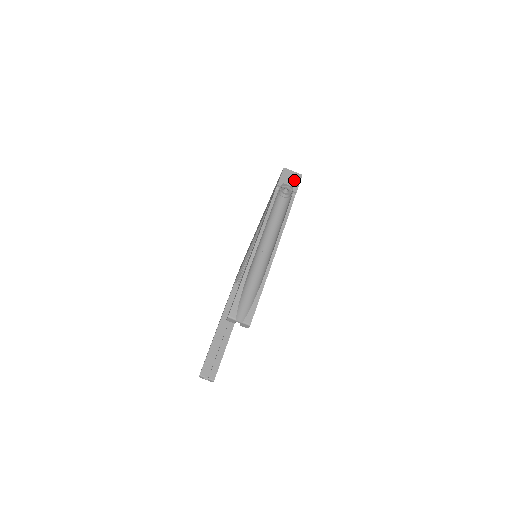
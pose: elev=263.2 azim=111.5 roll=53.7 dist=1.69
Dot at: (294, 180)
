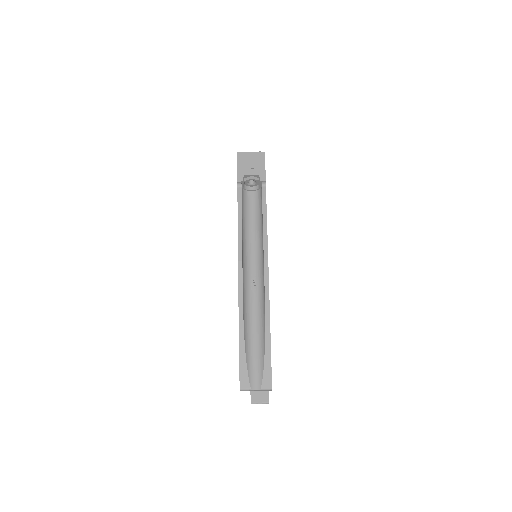
Dot at: (256, 164)
